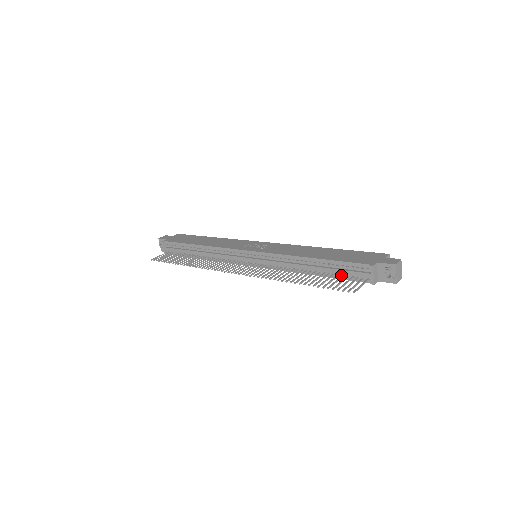
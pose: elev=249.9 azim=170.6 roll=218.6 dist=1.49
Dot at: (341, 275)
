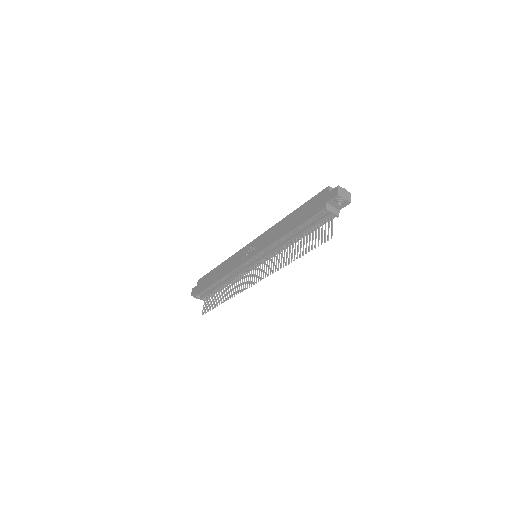
Dot at: (315, 227)
